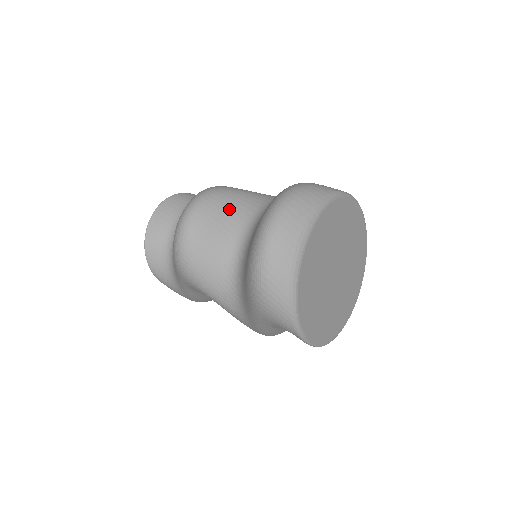
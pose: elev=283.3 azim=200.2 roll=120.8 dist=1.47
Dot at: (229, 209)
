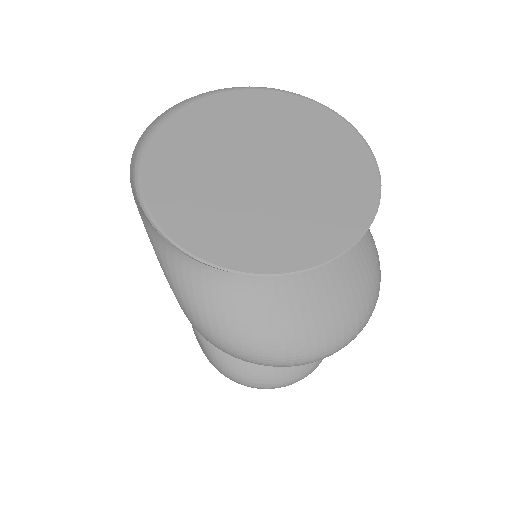
Dot at: occluded
